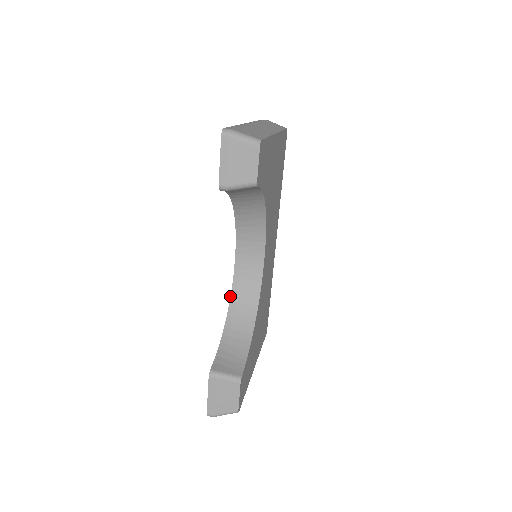
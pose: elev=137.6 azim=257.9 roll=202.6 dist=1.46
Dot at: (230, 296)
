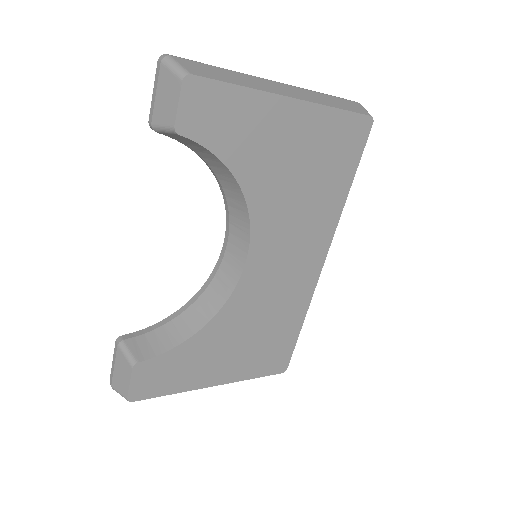
Dot at: (204, 283)
